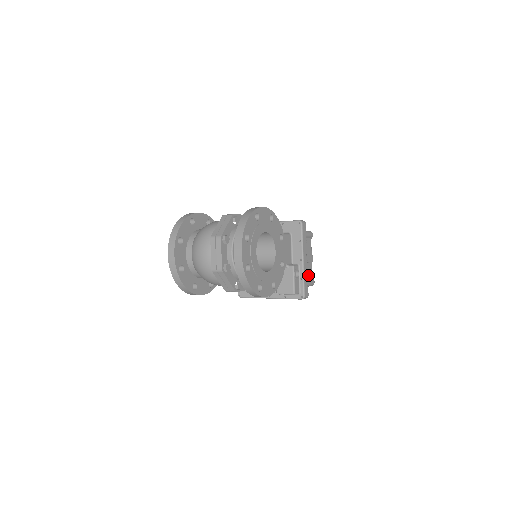
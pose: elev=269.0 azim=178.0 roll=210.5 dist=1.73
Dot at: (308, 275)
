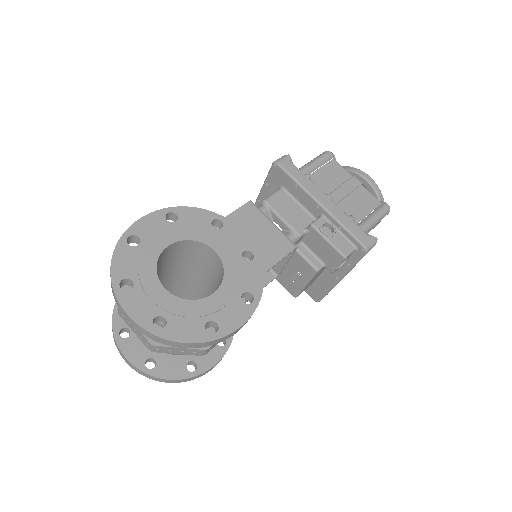
Dot at: (367, 206)
